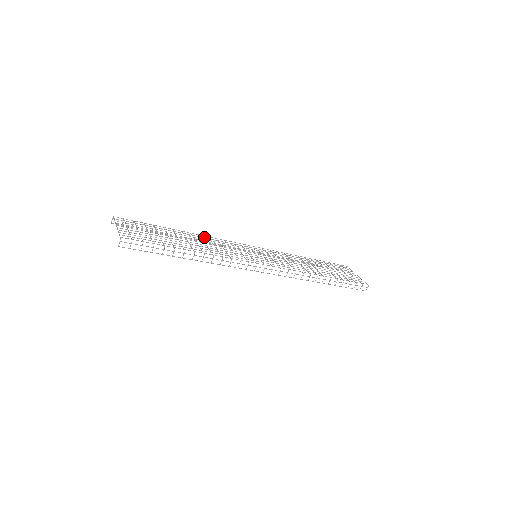
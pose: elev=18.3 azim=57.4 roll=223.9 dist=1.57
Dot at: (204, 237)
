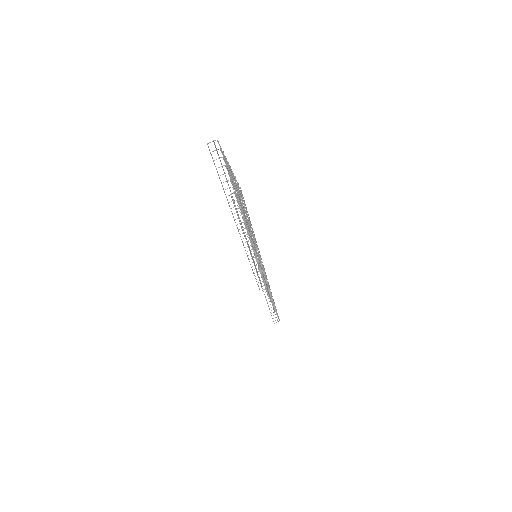
Dot at: occluded
